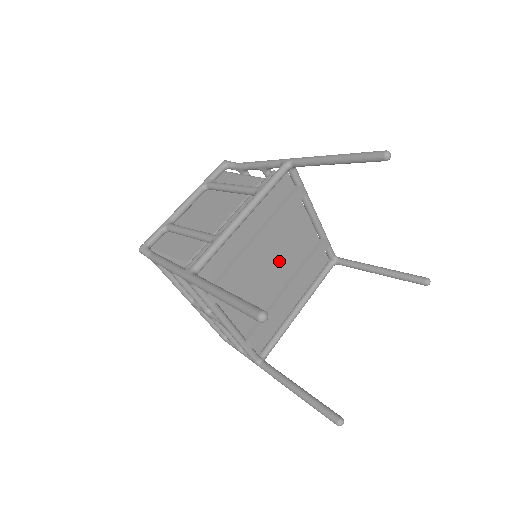
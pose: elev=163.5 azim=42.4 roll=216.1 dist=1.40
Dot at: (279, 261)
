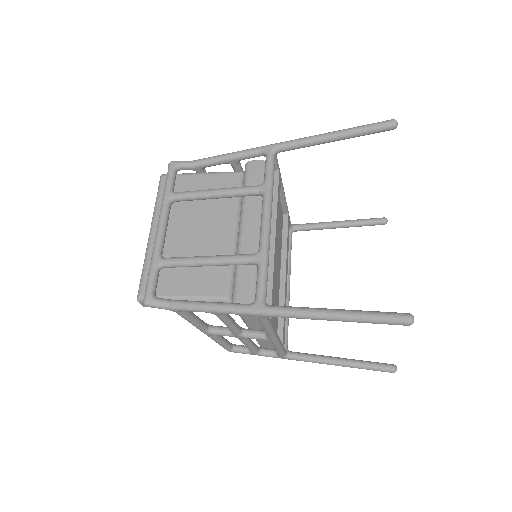
Dot at: (277, 252)
